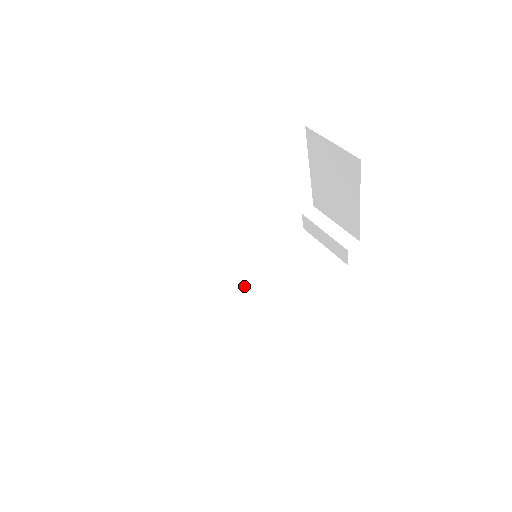
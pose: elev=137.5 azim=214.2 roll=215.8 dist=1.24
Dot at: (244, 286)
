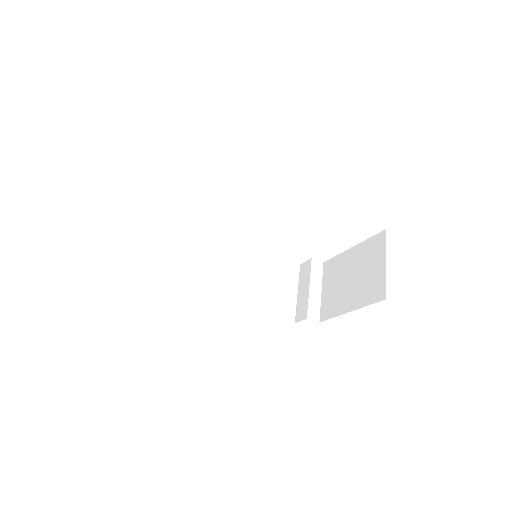
Dot at: (225, 256)
